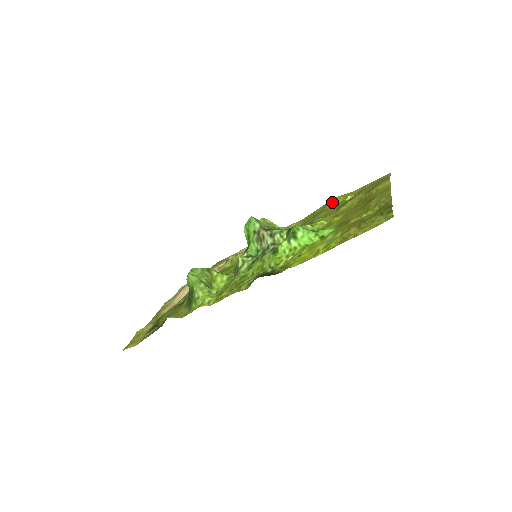
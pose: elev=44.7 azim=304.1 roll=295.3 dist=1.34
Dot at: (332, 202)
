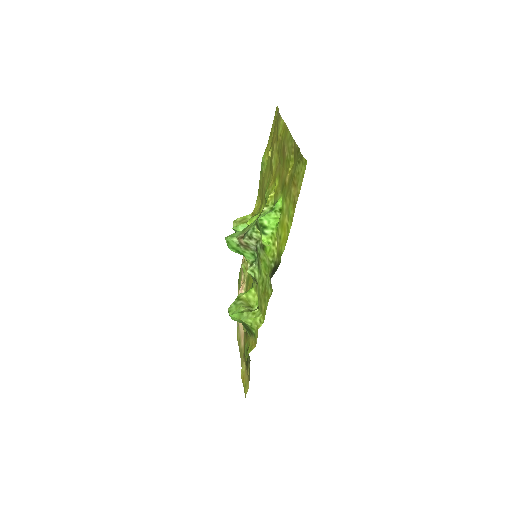
Dot at: (263, 165)
